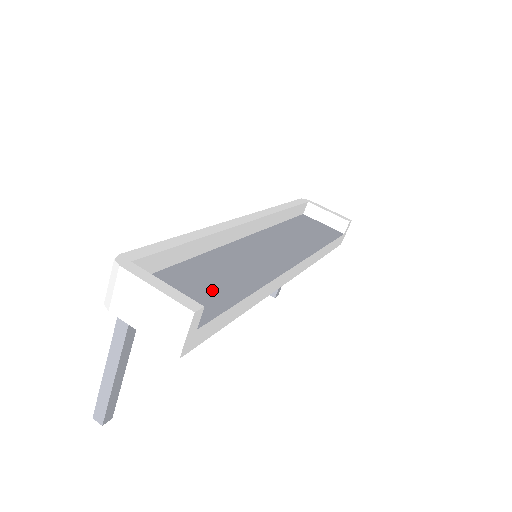
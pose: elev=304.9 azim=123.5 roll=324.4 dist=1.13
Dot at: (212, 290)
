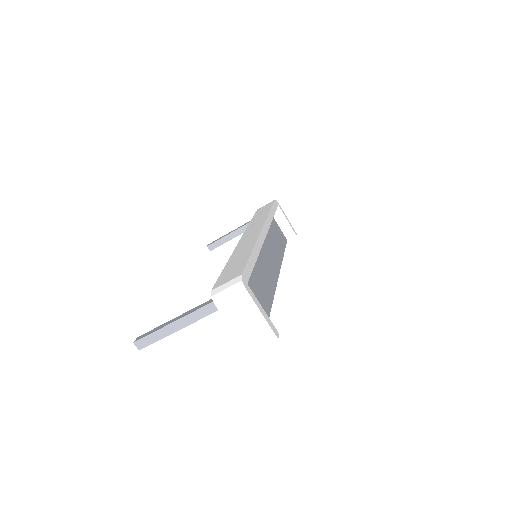
Dot at: (259, 302)
